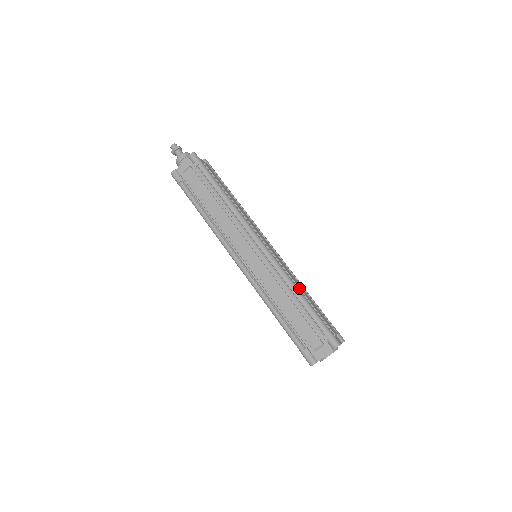
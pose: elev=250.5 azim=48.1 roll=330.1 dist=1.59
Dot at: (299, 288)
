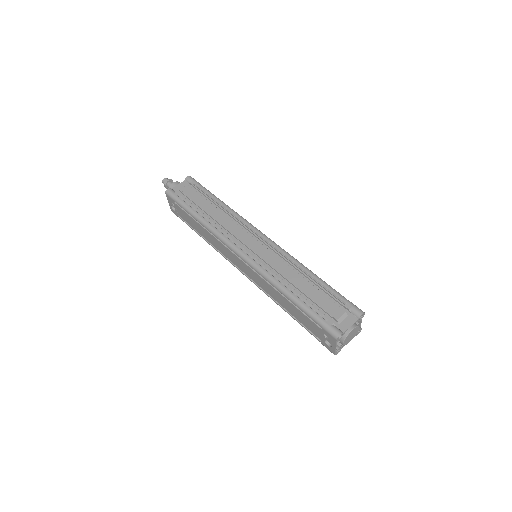
Dot at: occluded
